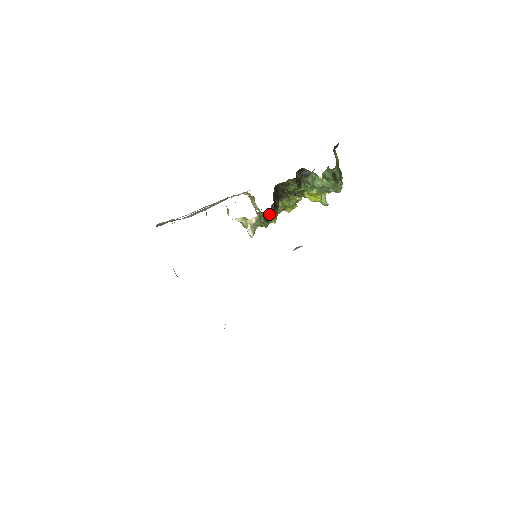
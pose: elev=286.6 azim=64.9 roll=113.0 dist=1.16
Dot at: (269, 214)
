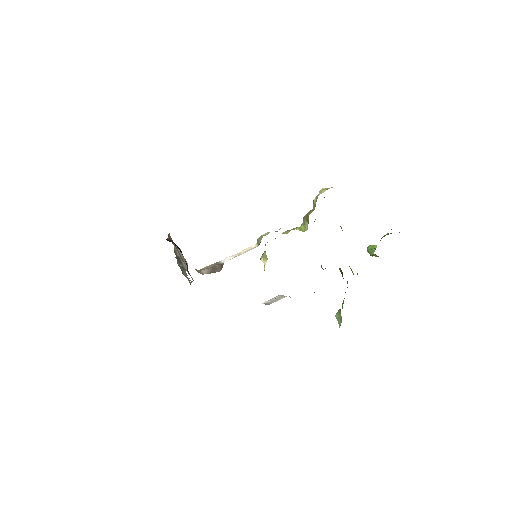
Dot at: occluded
